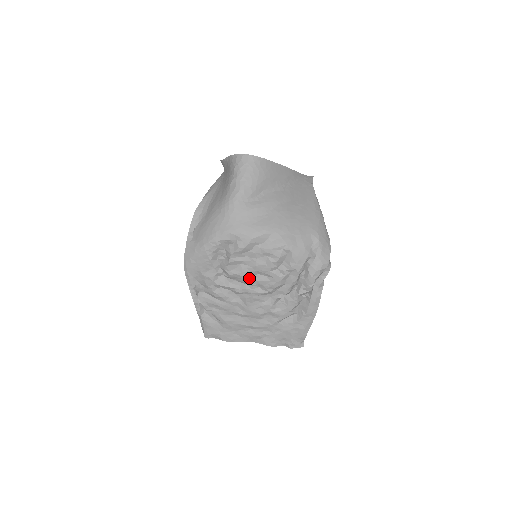
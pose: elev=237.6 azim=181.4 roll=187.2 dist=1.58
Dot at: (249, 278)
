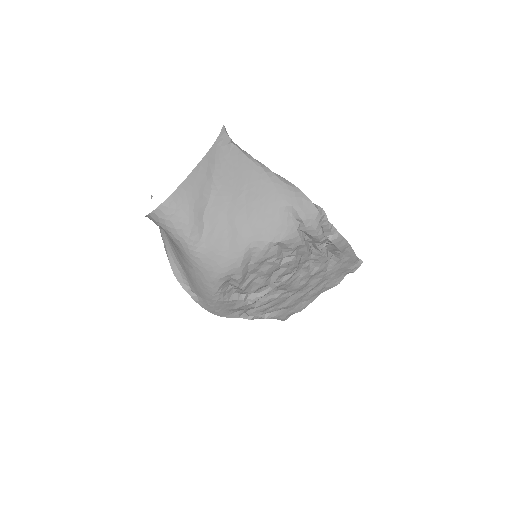
Dot at: (270, 280)
